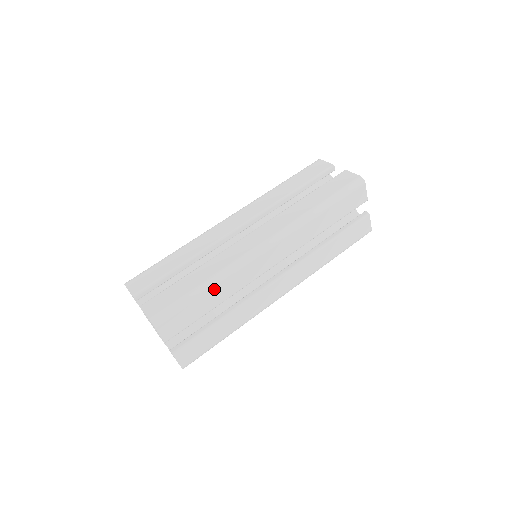
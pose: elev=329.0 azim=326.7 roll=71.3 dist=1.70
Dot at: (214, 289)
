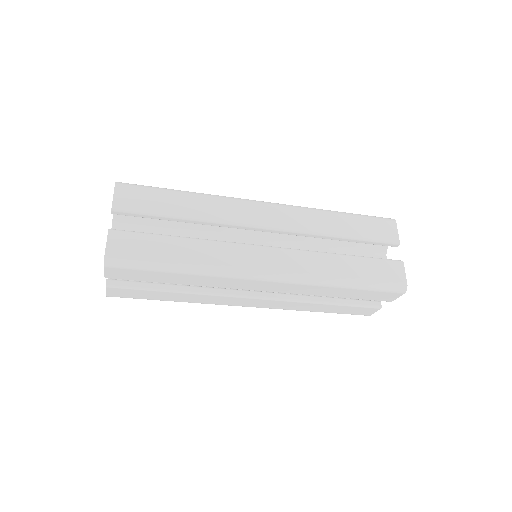
Dot at: (187, 275)
